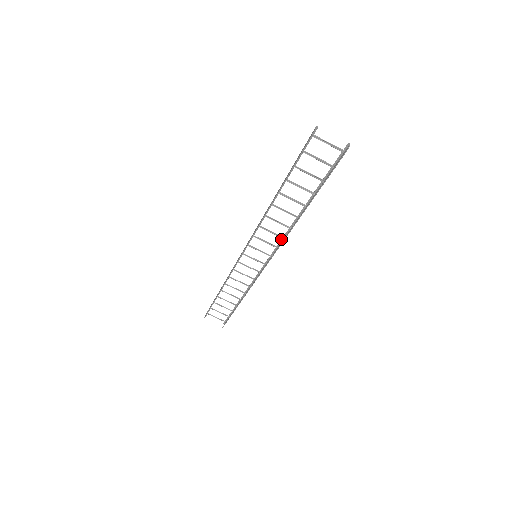
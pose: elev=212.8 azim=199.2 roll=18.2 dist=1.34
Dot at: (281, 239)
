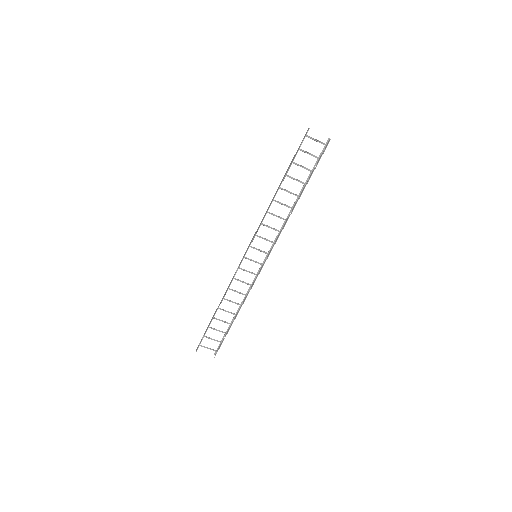
Dot at: (278, 233)
